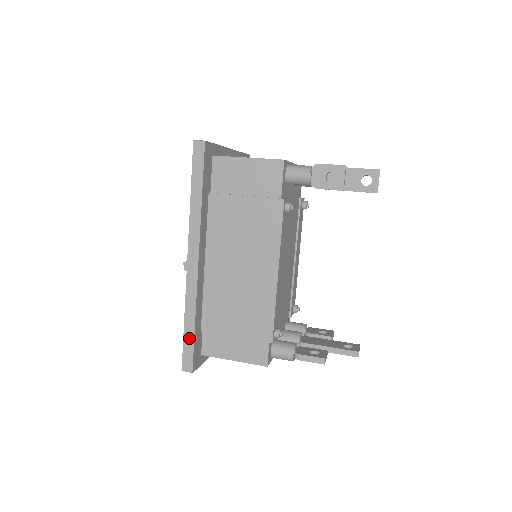
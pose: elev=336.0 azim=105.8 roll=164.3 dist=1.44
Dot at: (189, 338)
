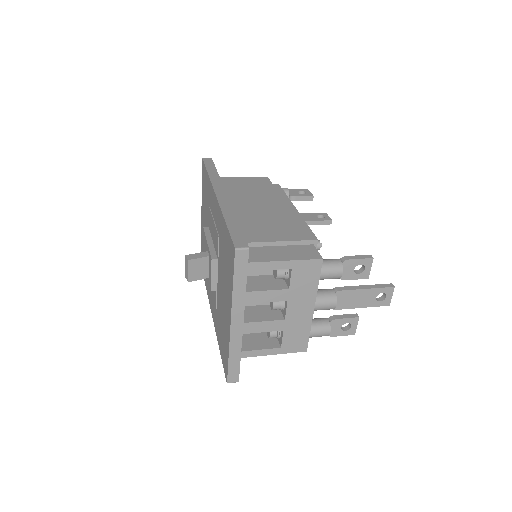
Dot at: (235, 228)
